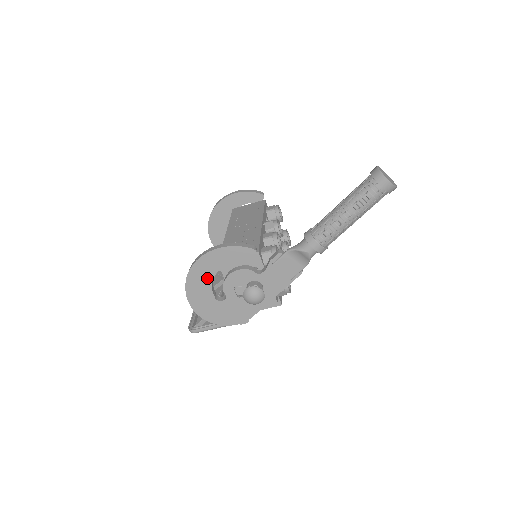
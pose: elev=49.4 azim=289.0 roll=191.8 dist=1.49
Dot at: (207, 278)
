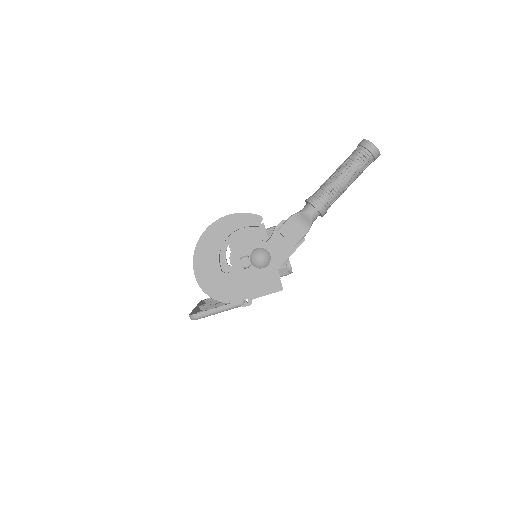
Dot at: (215, 247)
